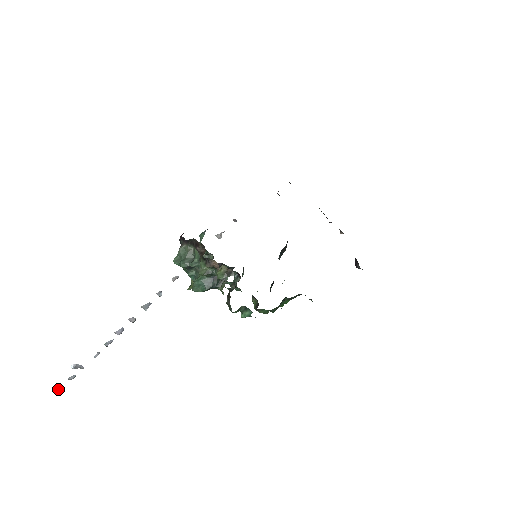
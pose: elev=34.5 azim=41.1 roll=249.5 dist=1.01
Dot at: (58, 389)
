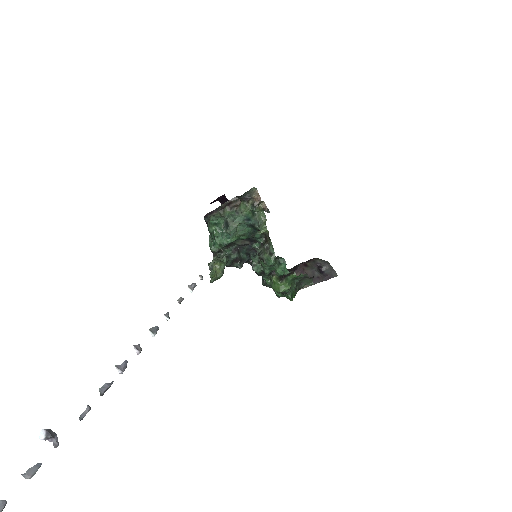
Dot at: out of frame
